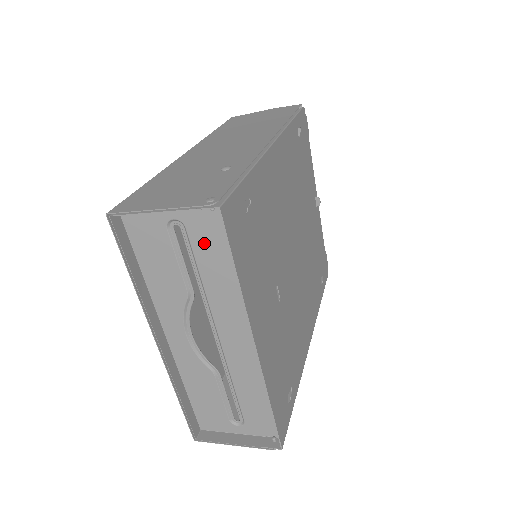
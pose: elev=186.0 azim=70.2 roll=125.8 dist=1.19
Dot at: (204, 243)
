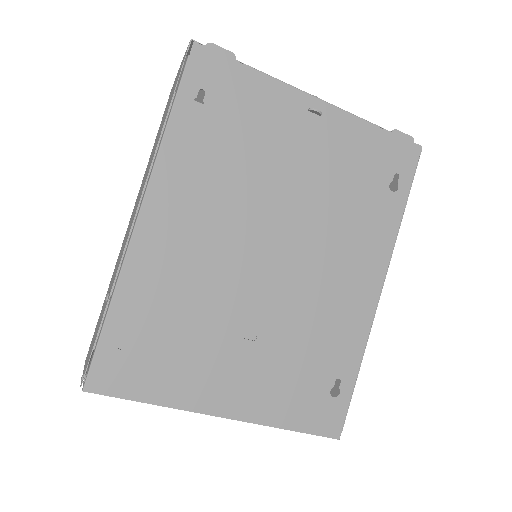
Dot at: occluded
